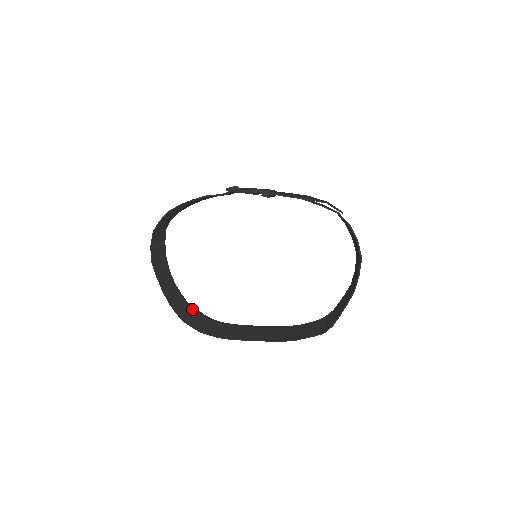
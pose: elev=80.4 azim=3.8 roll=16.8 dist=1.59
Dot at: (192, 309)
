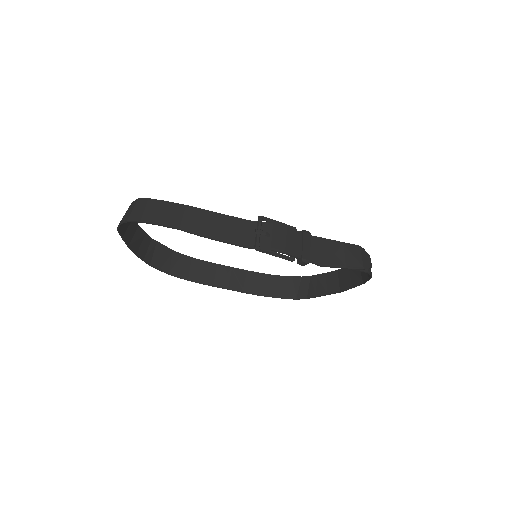
Dot at: (158, 246)
